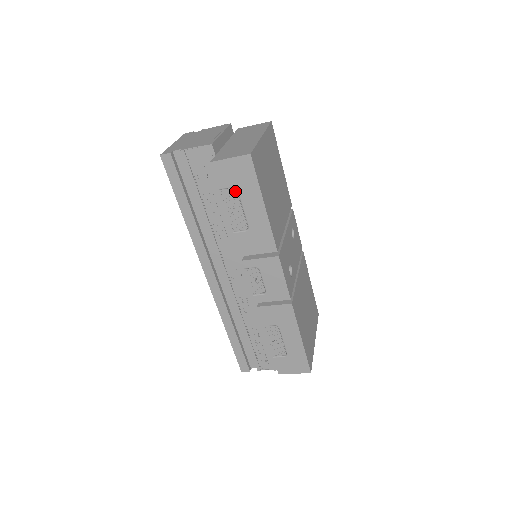
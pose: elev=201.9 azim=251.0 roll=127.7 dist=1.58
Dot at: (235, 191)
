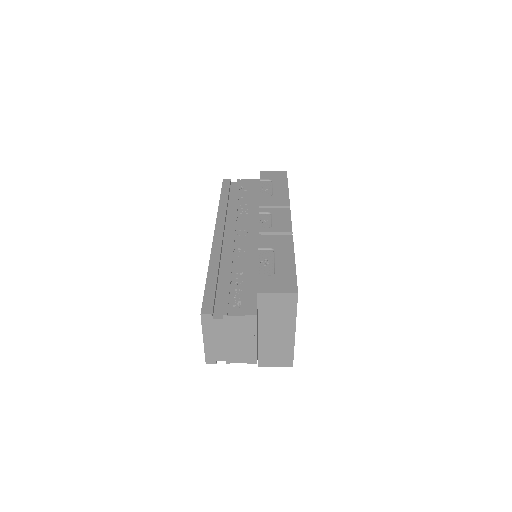
Dot at: occluded
